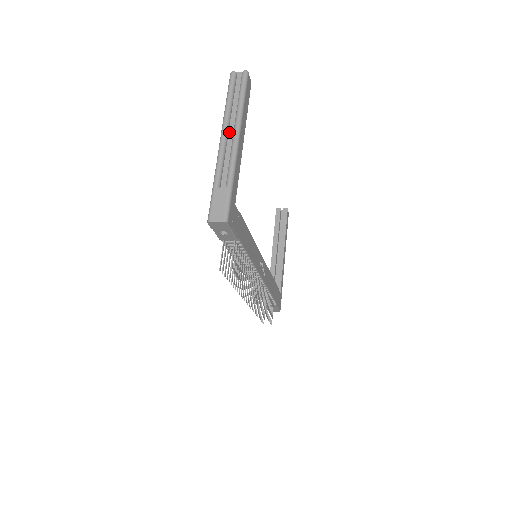
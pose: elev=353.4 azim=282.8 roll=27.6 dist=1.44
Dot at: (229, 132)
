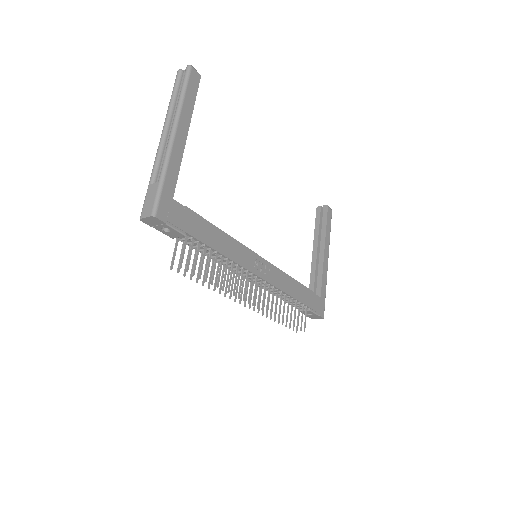
Dot at: (170, 128)
